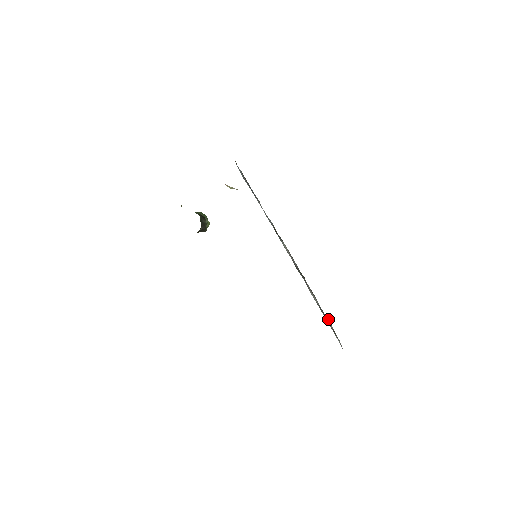
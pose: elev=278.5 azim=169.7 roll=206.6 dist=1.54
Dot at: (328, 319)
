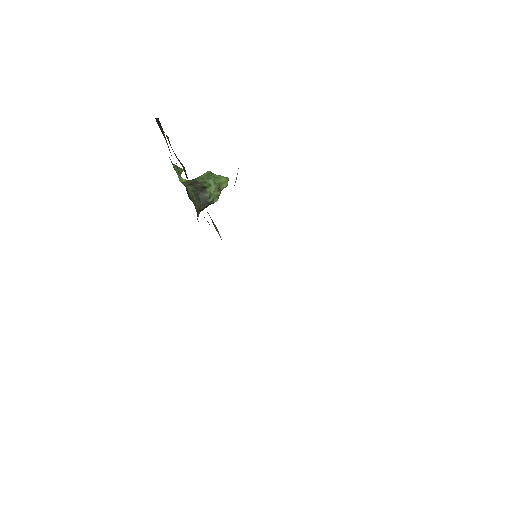
Dot at: occluded
